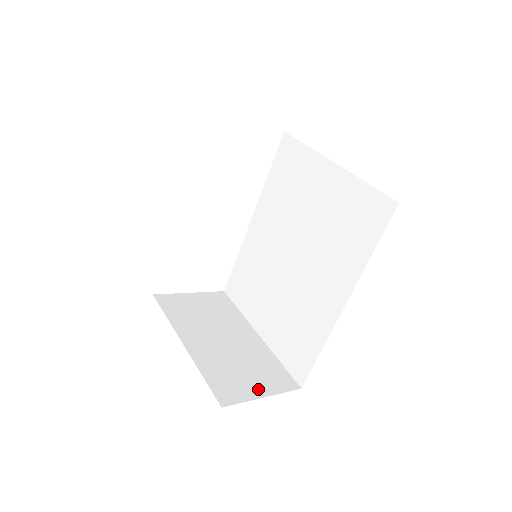
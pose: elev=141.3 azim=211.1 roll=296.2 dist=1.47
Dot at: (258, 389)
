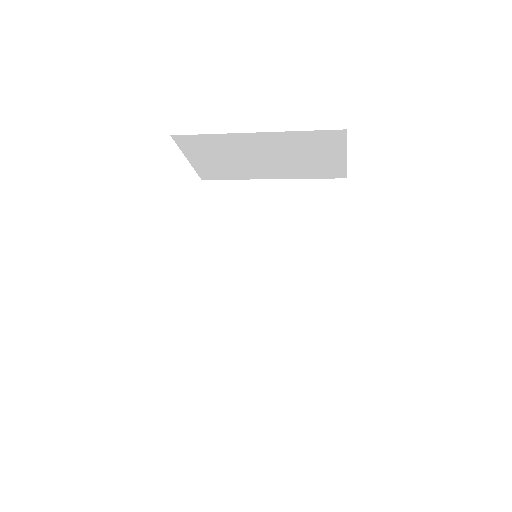
Dot at: occluded
